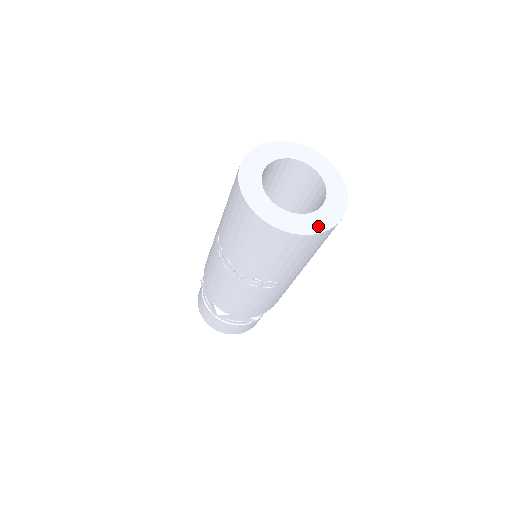
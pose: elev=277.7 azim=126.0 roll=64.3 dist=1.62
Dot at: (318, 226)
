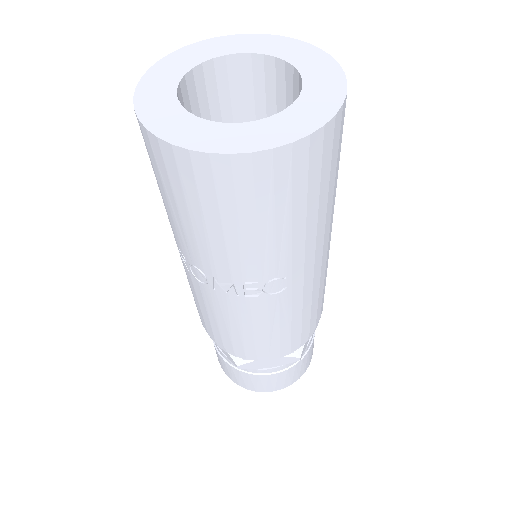
Dot at: (298, 128)
